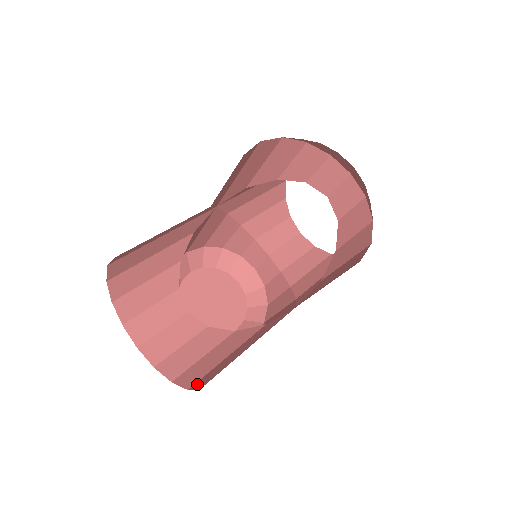
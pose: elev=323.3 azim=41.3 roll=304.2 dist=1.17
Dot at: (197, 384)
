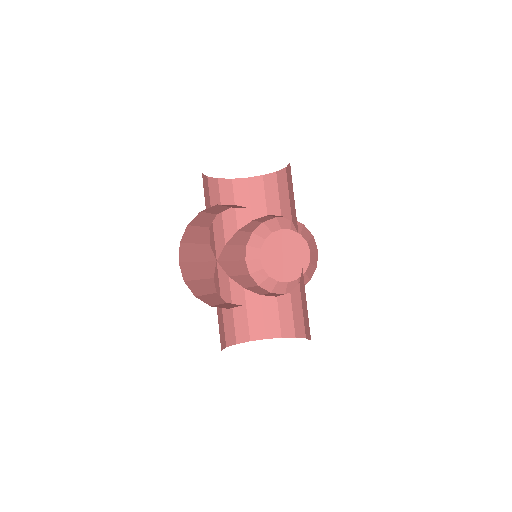
Dot at: (310, 336)
